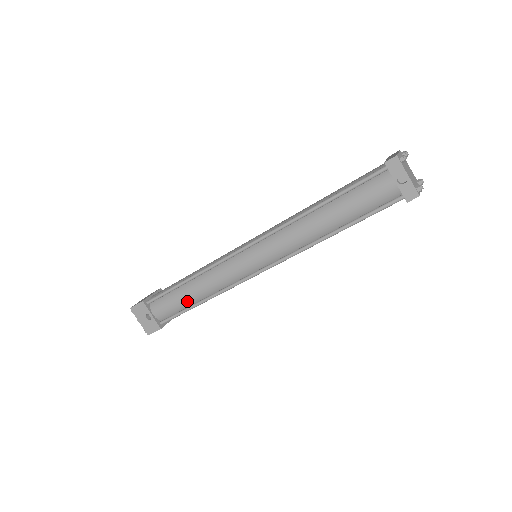
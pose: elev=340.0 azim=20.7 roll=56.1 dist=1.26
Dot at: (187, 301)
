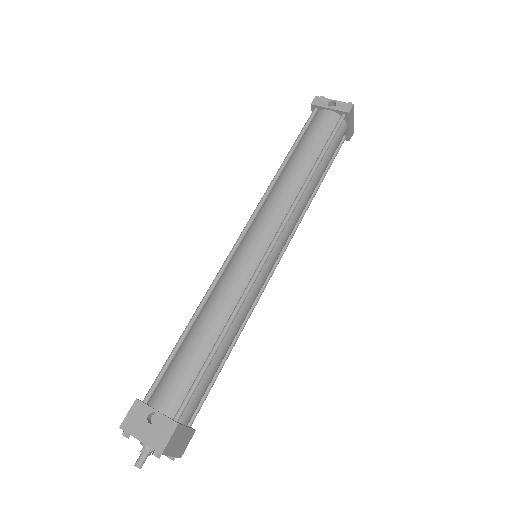
Dot at: (200, 351)
